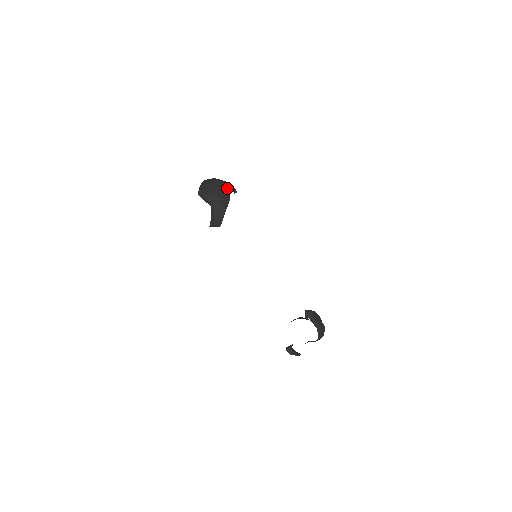
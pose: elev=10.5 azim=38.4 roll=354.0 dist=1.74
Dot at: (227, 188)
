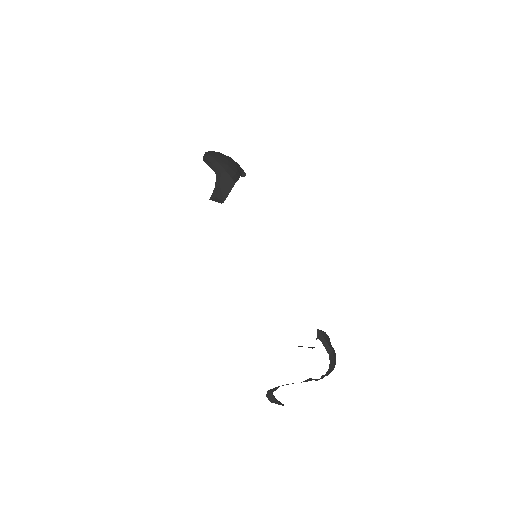
Dot at: (238, 164)
